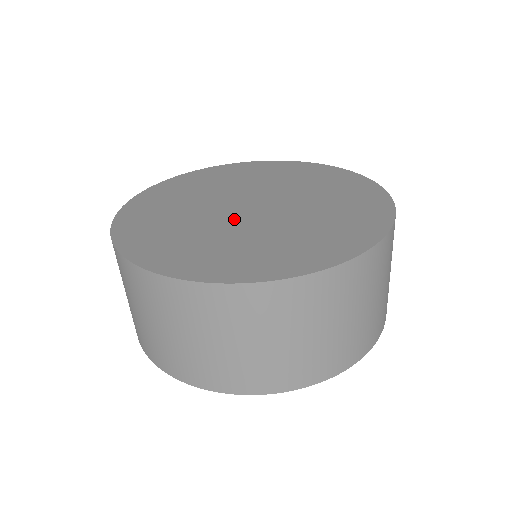
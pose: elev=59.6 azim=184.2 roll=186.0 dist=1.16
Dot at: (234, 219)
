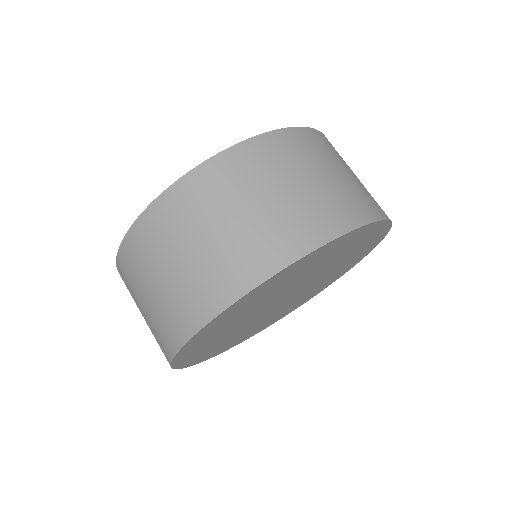
Dot at: occluded
